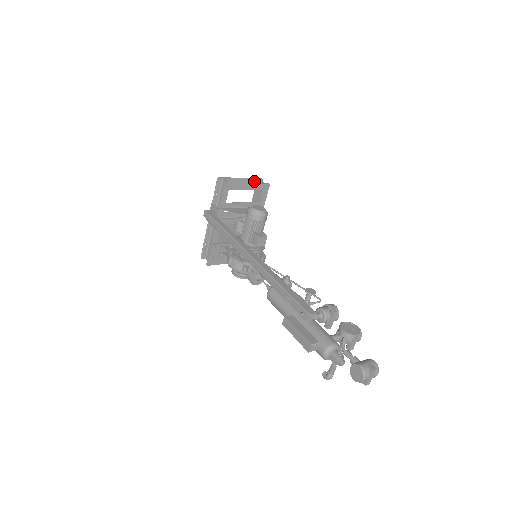
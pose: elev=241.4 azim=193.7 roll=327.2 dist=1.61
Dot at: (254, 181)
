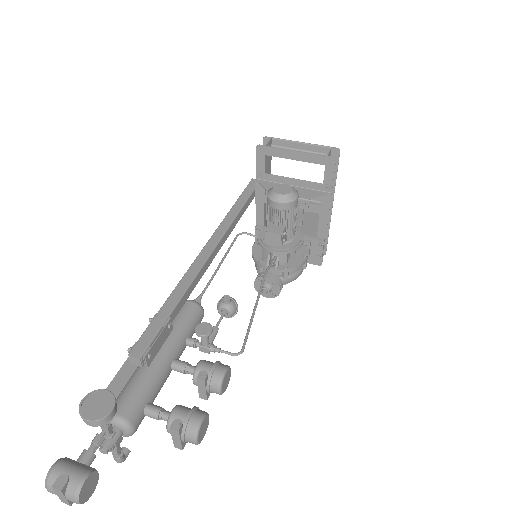
Dot at: (325, 150)
